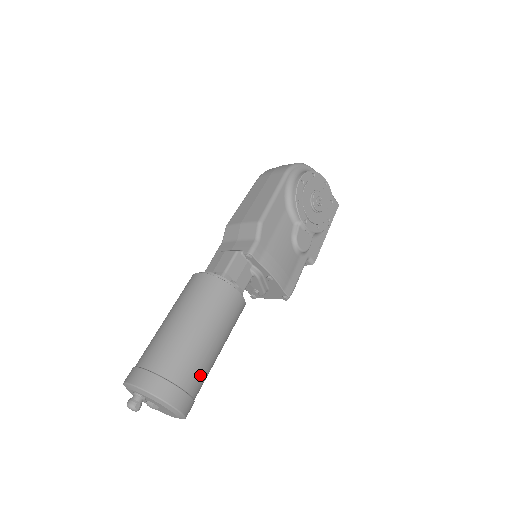
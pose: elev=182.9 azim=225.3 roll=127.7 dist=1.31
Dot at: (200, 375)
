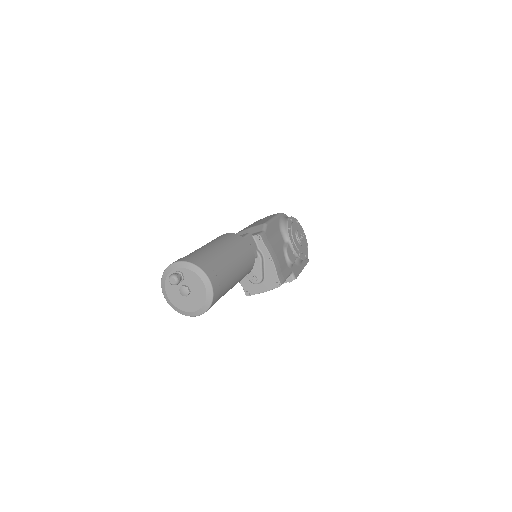
Dot at: (226, 278)
